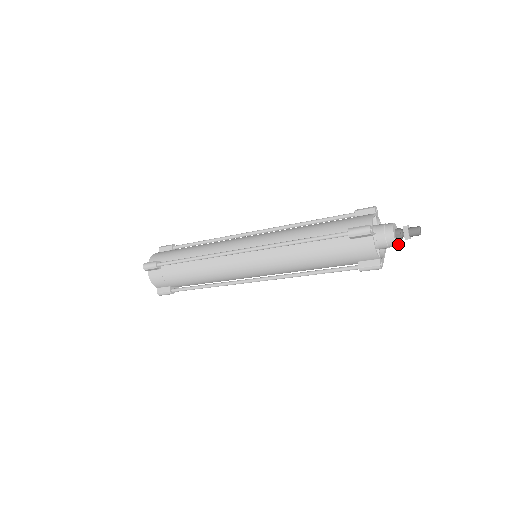
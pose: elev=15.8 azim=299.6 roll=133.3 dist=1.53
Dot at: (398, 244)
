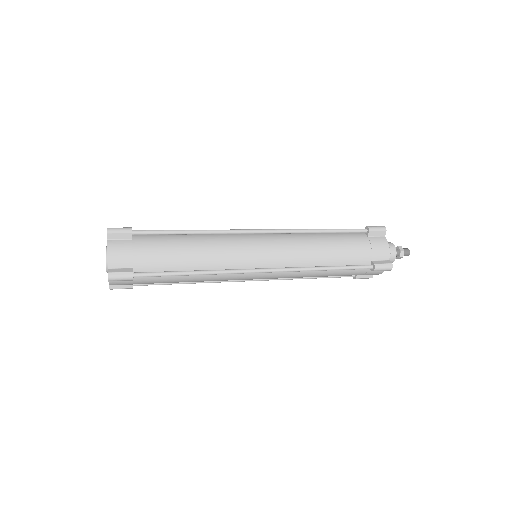
Dot at: occluded
